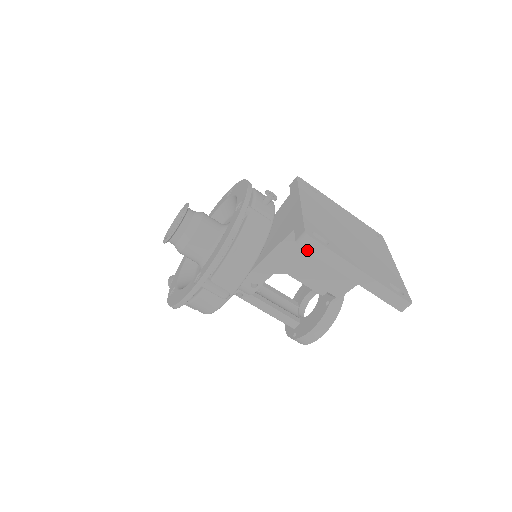
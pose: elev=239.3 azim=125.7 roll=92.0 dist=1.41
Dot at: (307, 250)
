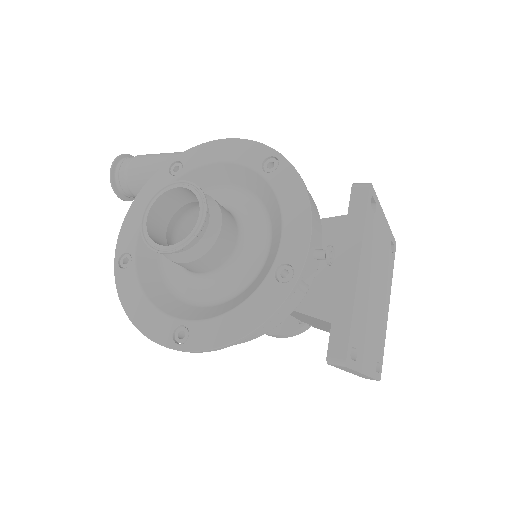
Dot at: (332, 365)
